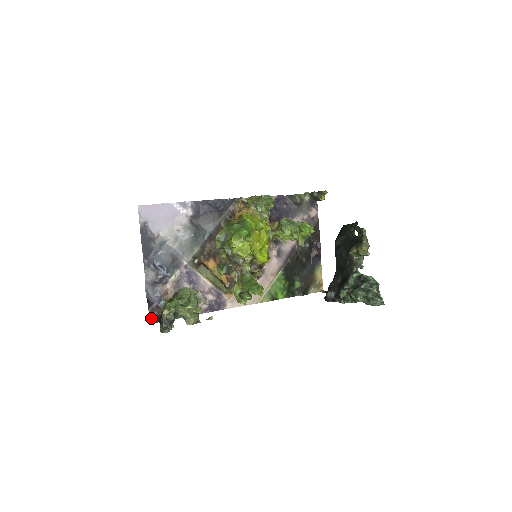
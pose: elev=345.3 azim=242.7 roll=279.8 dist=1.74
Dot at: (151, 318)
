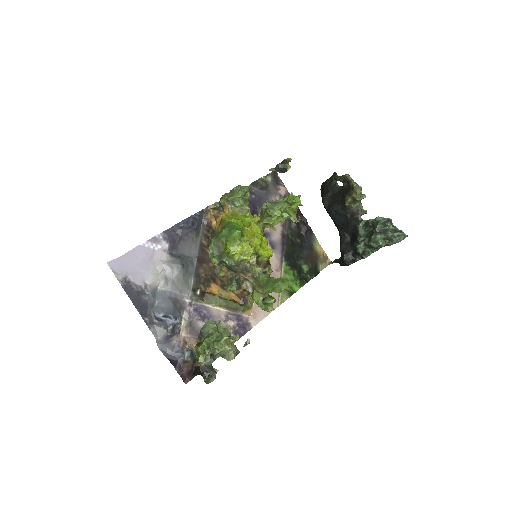
Dot at: (183, 378)
